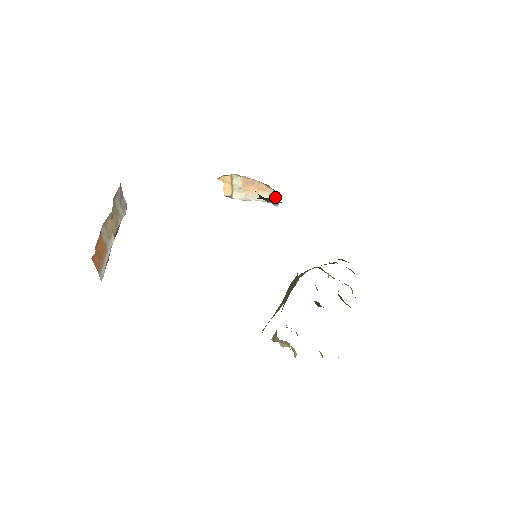
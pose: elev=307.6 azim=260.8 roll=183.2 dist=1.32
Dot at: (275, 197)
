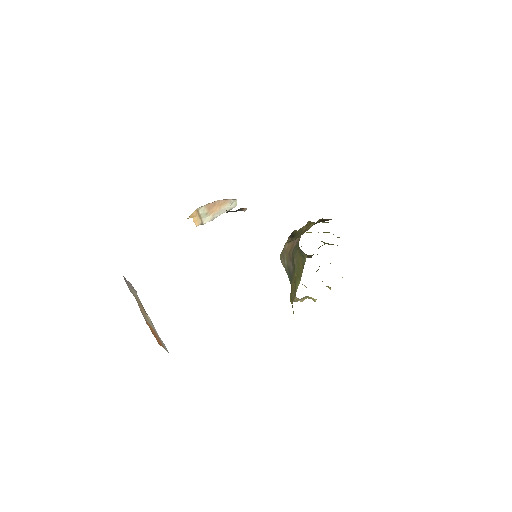
Dot at: (234, 203)
